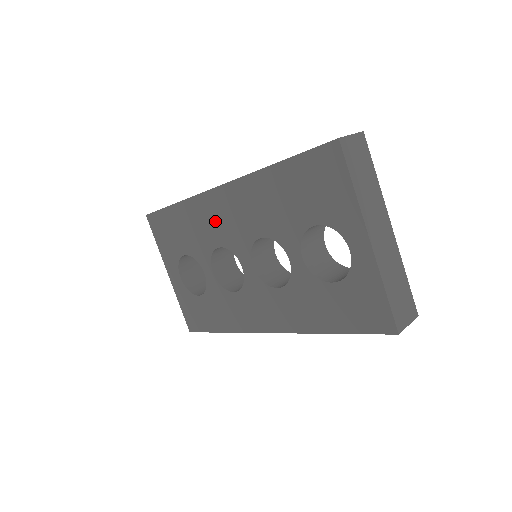
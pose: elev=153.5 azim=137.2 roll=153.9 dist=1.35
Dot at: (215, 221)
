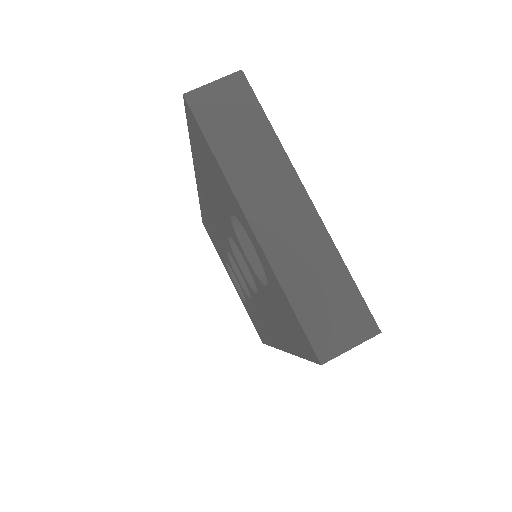
Dot at: (213, 222)
